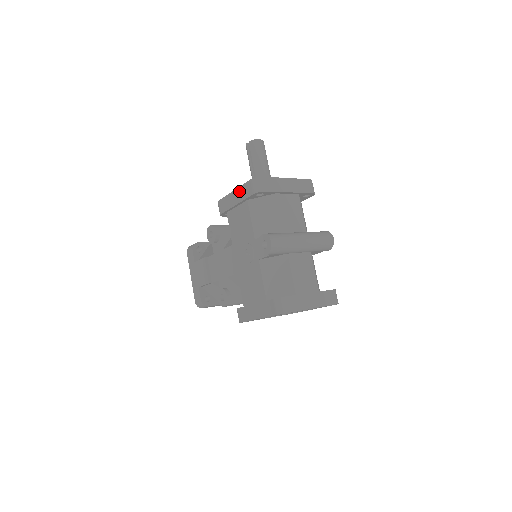
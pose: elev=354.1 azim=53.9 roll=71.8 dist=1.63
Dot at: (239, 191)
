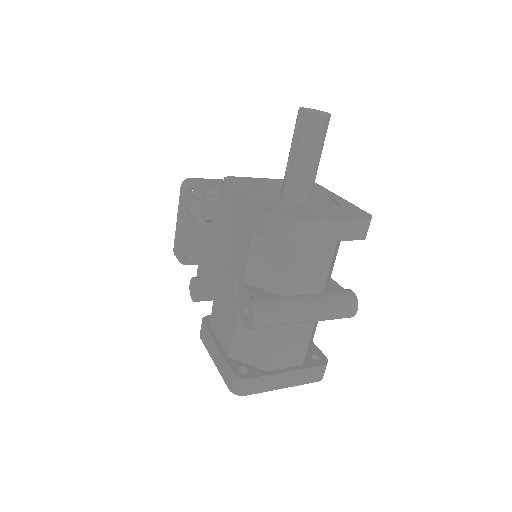
Dot at: (248, 206)
